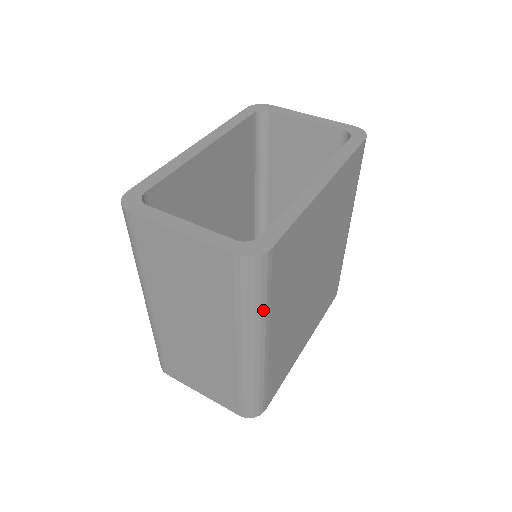
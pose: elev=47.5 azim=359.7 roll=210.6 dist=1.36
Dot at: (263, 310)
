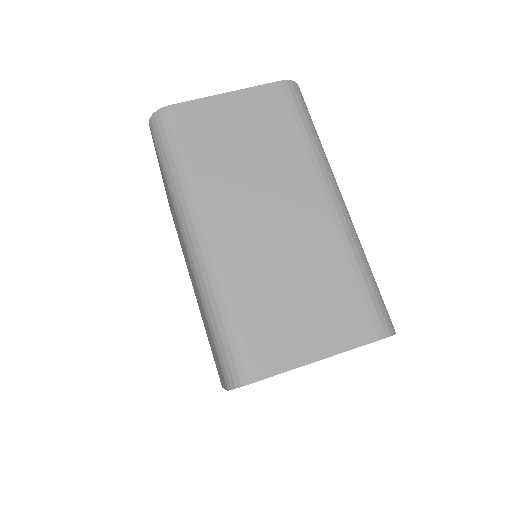
Dot at: (321, 145)
